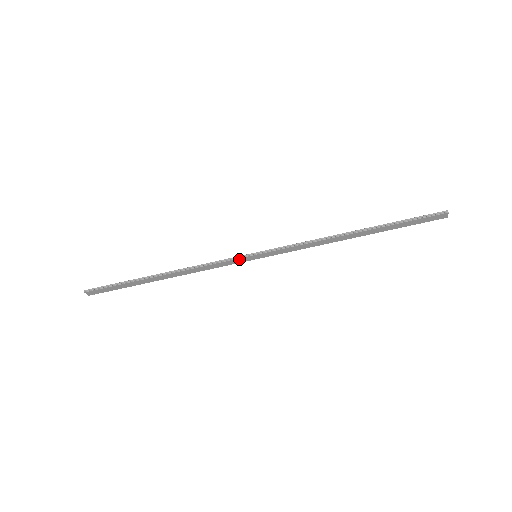
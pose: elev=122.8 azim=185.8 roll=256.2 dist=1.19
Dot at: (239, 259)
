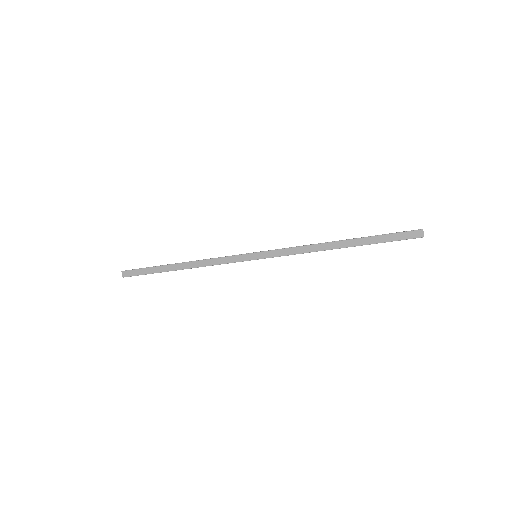
Dot at: (242, 256)
